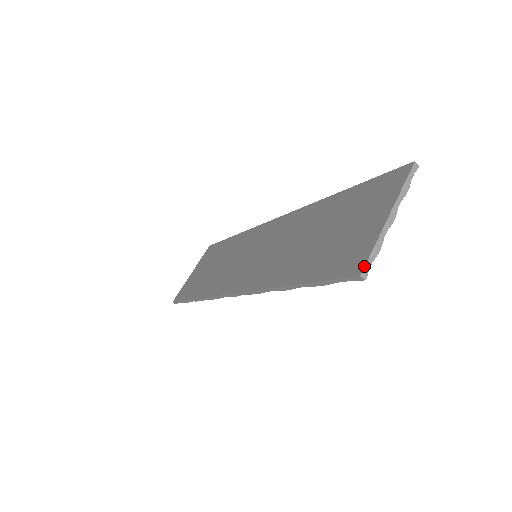
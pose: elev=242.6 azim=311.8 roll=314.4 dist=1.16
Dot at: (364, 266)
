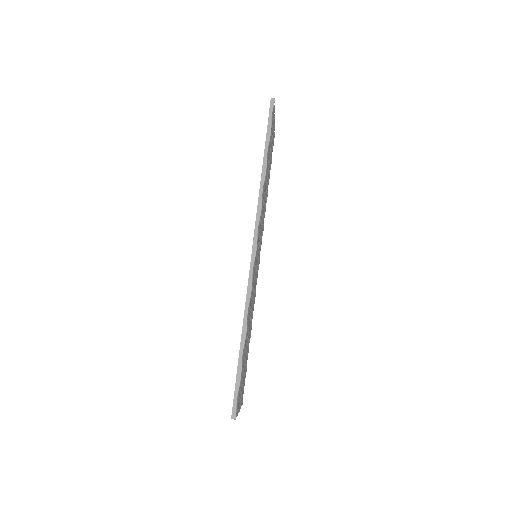
Dot at: occluded
